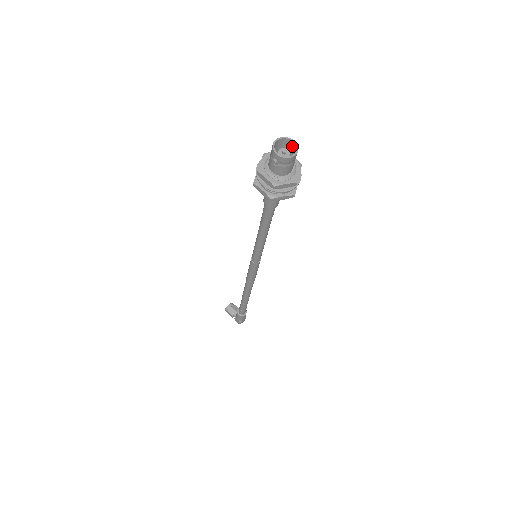
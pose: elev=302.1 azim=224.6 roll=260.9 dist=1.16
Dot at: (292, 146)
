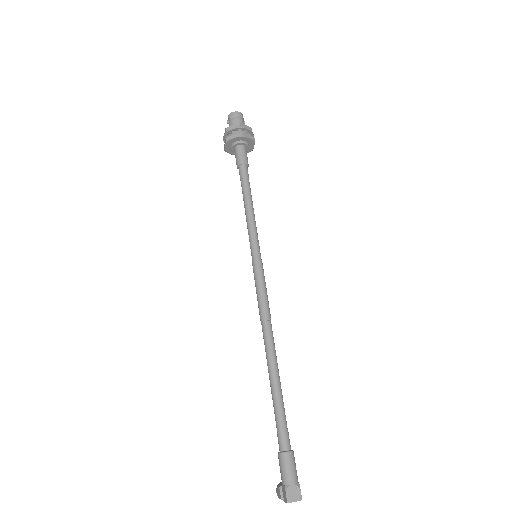
Dot at: occluded
